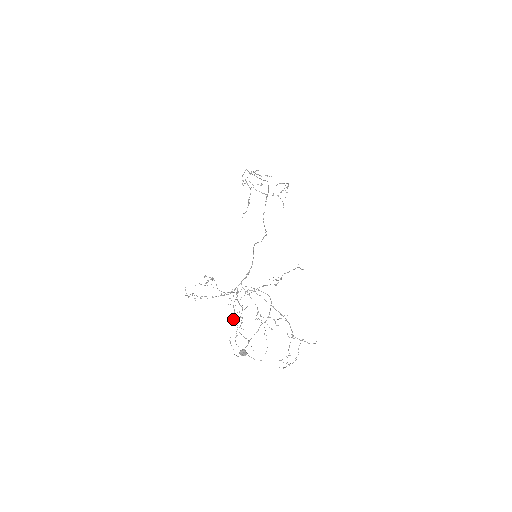
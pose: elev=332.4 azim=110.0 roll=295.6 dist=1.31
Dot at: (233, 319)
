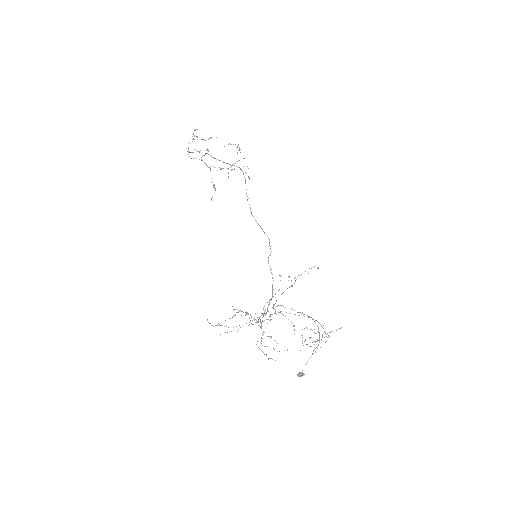
Dot at: occluded
